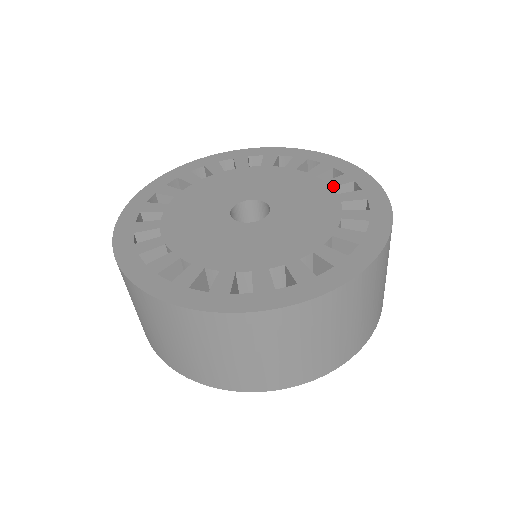
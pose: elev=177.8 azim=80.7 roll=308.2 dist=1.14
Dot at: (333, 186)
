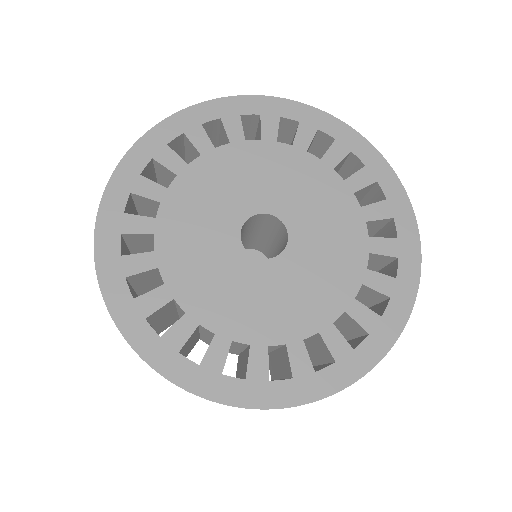
Dot at: (355, 191)
